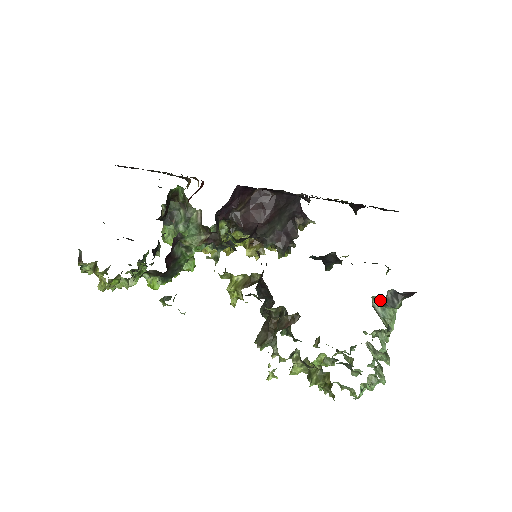
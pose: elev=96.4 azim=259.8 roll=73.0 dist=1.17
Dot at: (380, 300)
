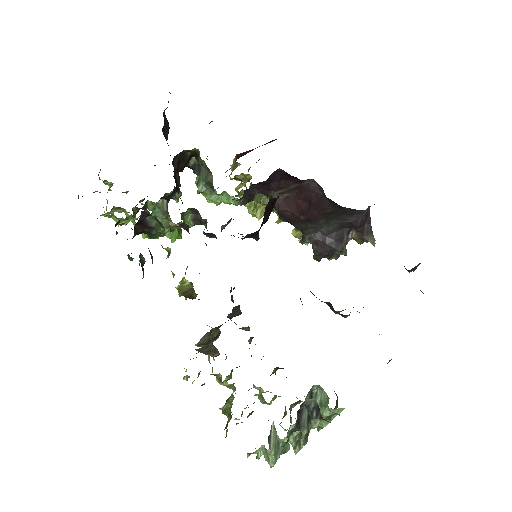
Dot at: (324, 393)
